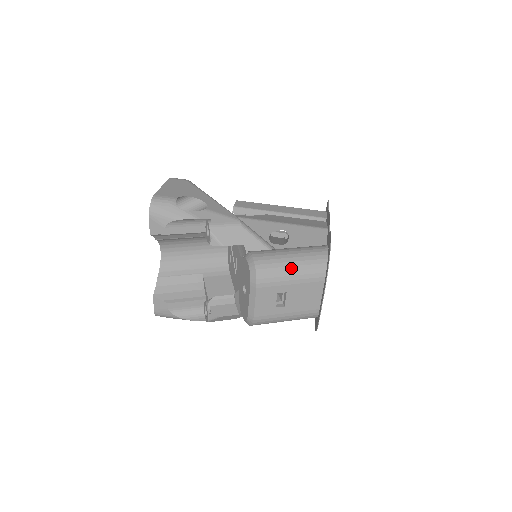
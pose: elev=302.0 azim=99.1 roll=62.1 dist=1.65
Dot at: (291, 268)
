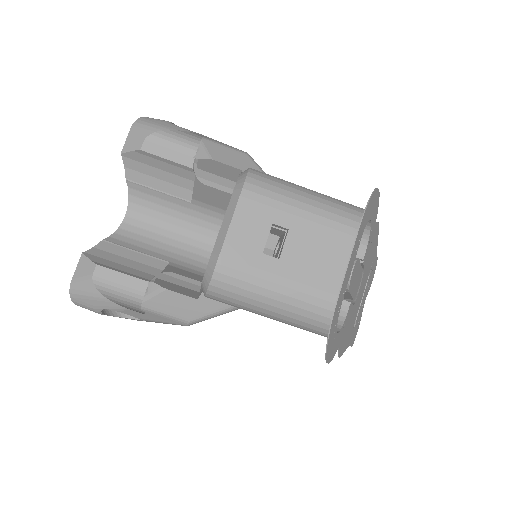
Dot at: (306, 194)
